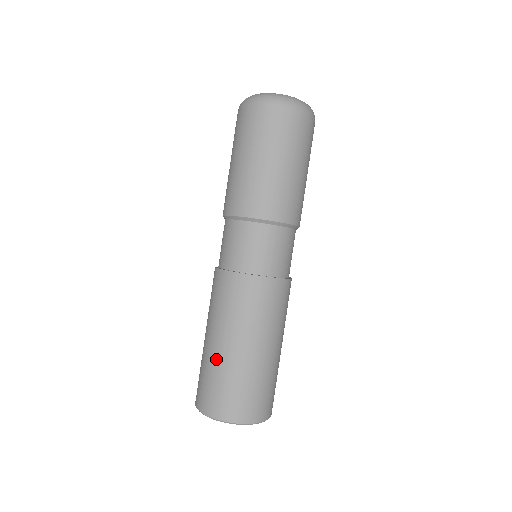
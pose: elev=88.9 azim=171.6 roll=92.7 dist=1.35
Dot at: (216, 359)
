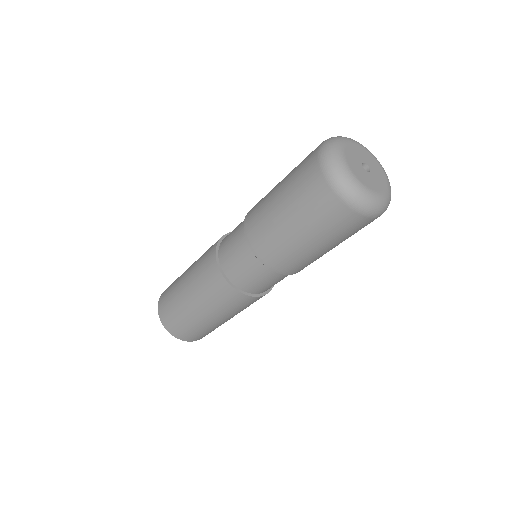
Dot at: (183, 307)
